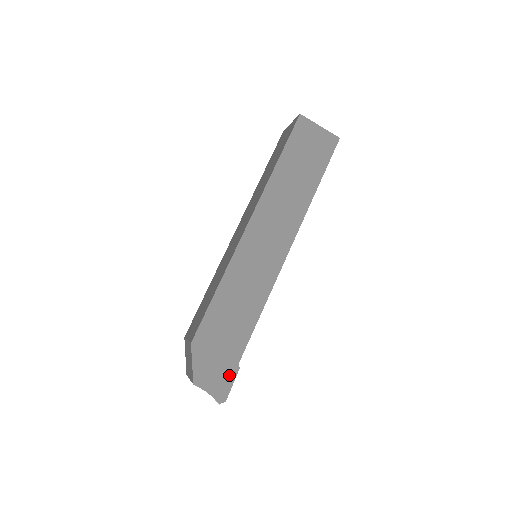
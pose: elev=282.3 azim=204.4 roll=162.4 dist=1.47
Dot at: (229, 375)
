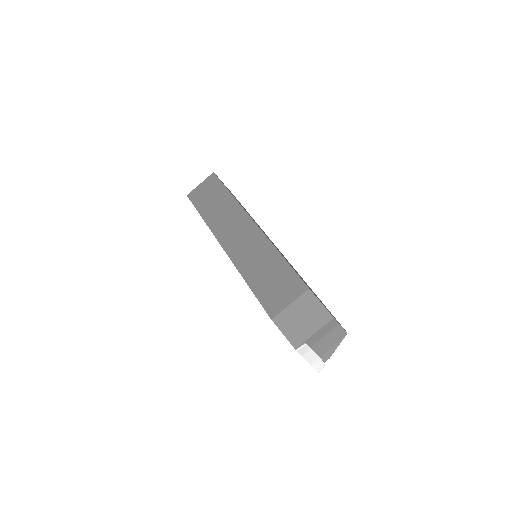
Dot at: occluded
